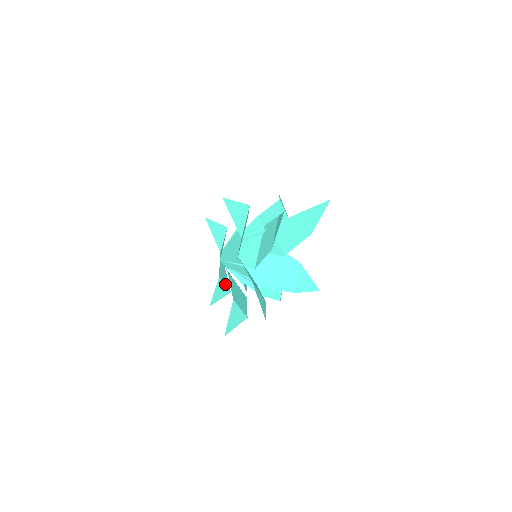
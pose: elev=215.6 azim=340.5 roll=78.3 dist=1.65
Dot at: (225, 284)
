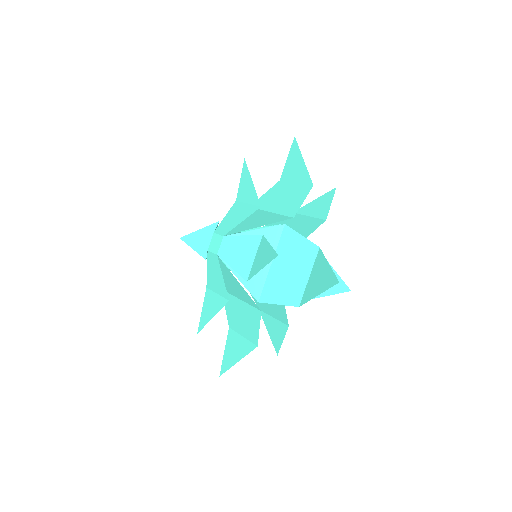
Dot at: (252, 259)
